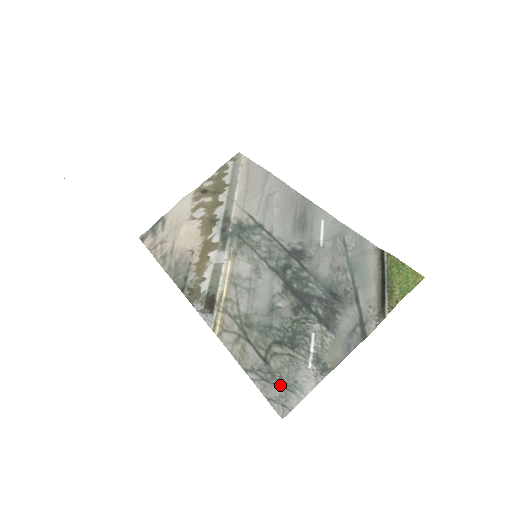
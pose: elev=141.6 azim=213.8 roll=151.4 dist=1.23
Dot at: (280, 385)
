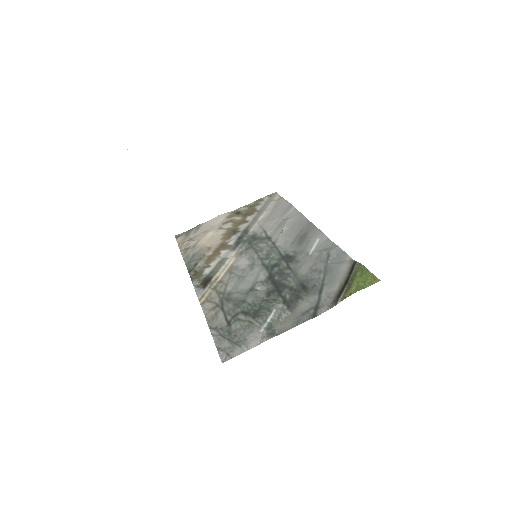
Dot at: (232, 340)
